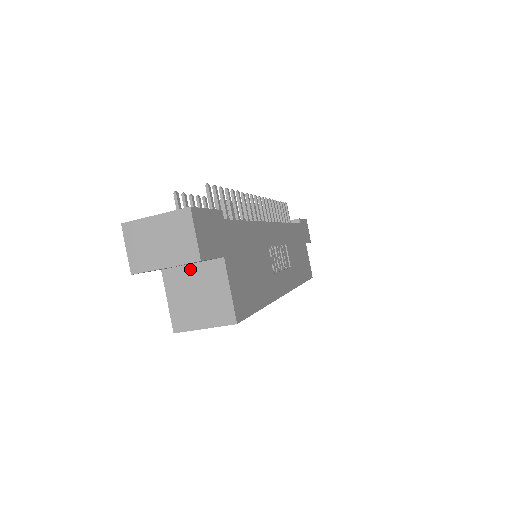
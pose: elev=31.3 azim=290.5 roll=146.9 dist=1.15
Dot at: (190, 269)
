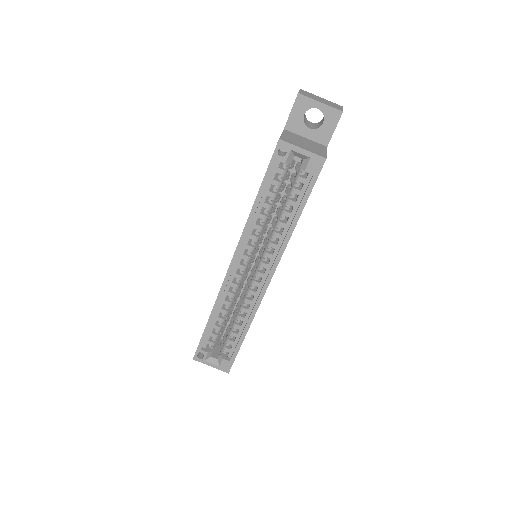
Dot at: (304, 138)
